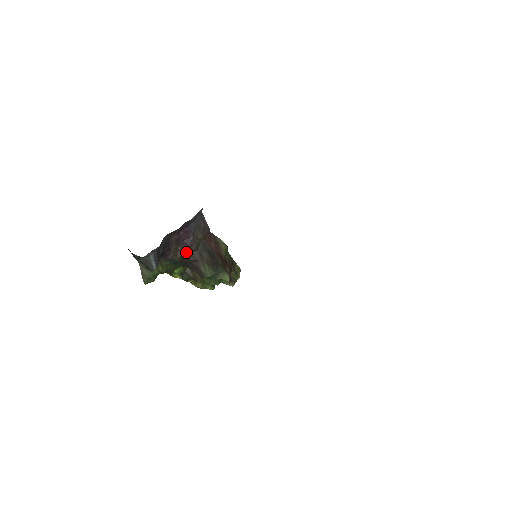
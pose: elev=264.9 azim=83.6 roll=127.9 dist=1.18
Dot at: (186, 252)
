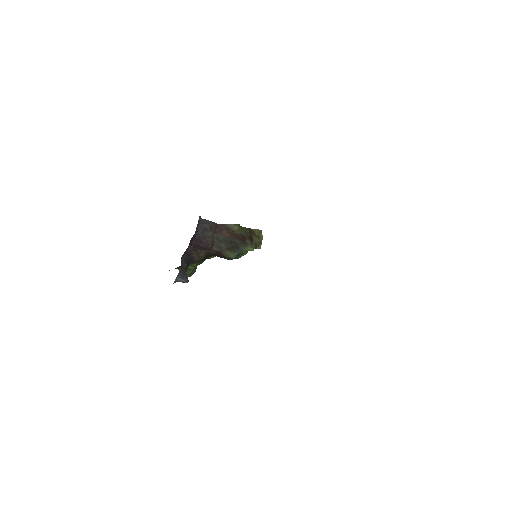
Dot at: (206, 251)
